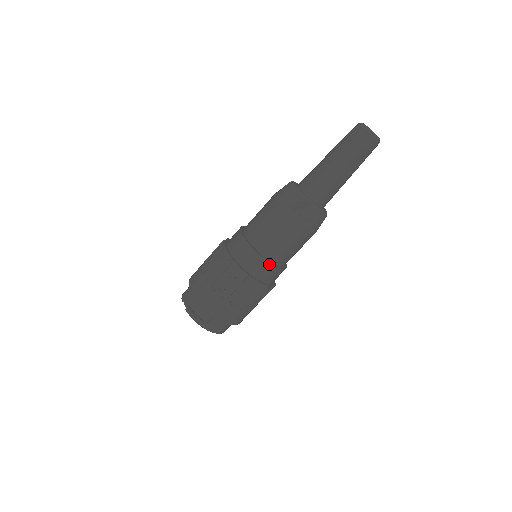
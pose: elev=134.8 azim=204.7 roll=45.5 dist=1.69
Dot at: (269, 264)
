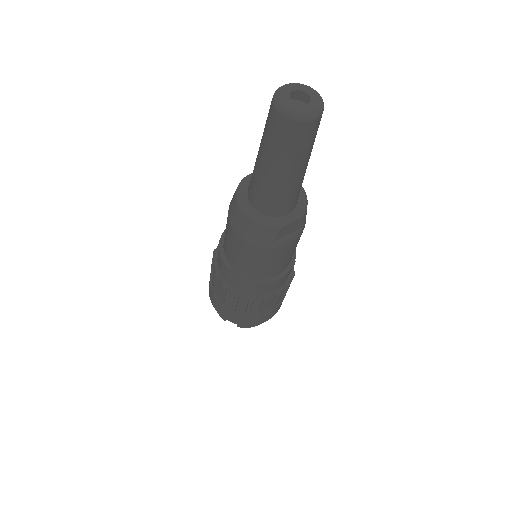
Dot at: (287, 274)
